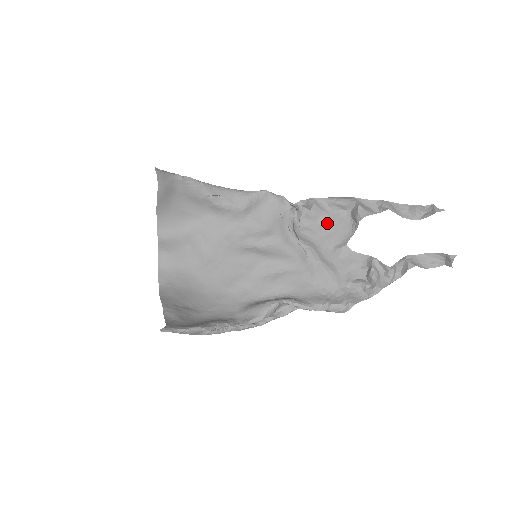
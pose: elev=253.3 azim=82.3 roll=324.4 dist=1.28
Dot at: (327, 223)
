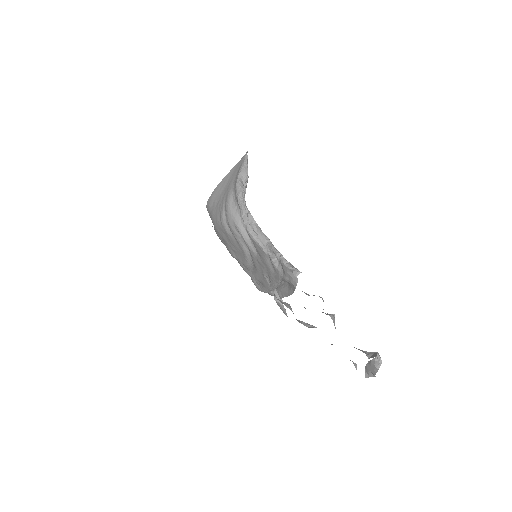
Dot at: occluded
